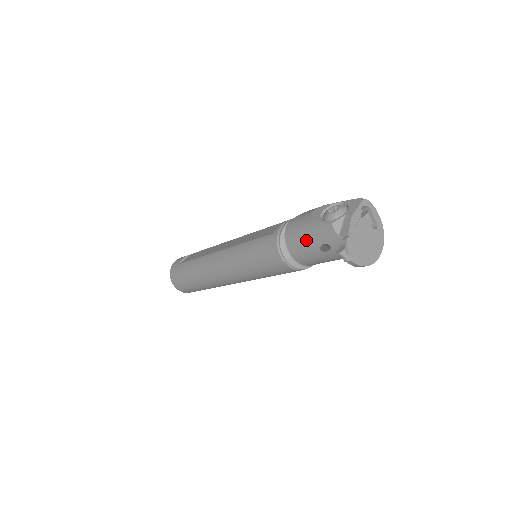
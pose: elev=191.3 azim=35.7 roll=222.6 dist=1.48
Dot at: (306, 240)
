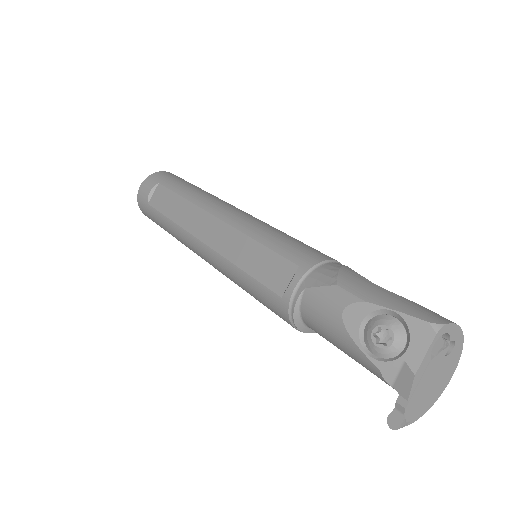
Dot at: (336, 346)
